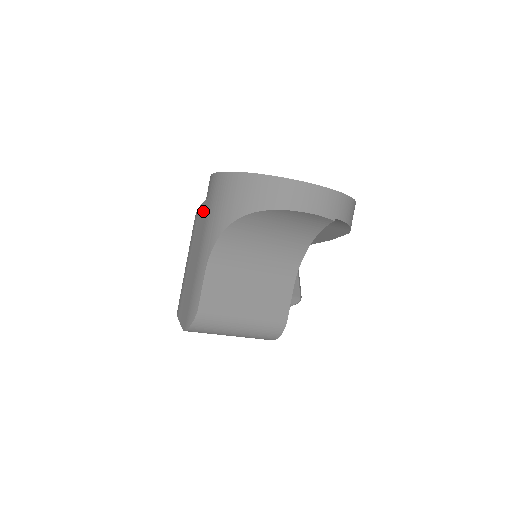
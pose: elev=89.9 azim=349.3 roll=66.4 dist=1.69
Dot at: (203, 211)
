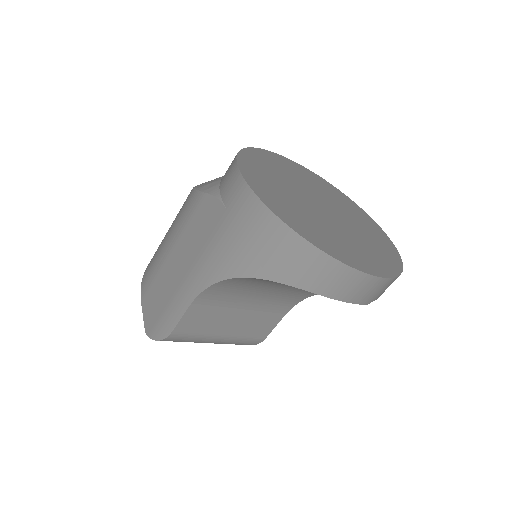
Dot at: (211, 213)
